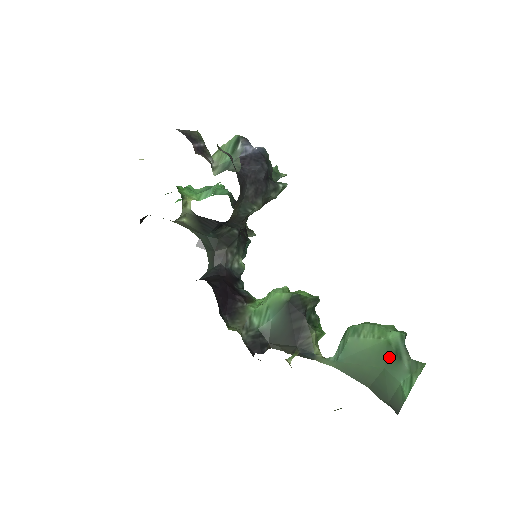
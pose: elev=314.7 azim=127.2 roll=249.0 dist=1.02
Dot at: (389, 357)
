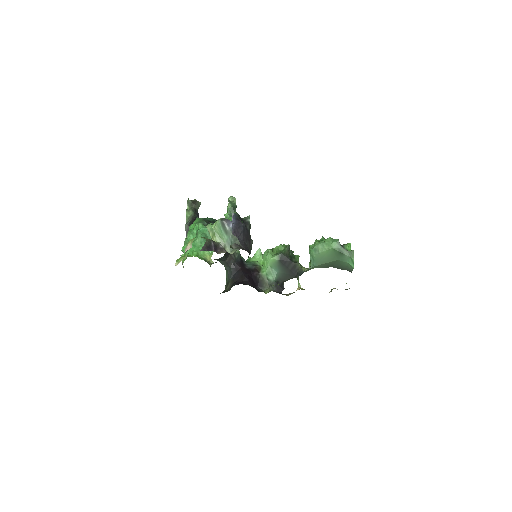
Dot at: (337, 255)
